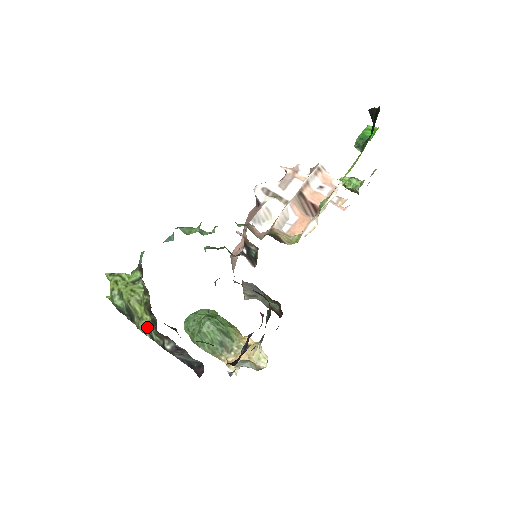
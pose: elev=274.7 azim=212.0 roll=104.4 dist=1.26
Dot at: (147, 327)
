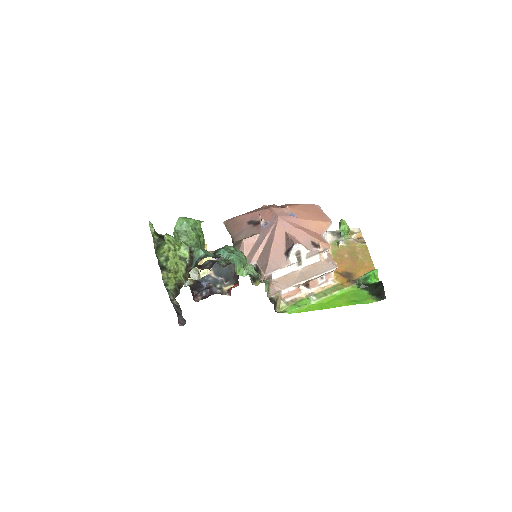
Dot at: (169, 284)
